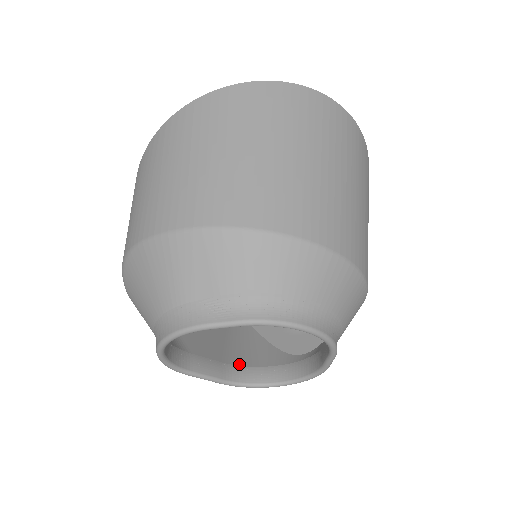
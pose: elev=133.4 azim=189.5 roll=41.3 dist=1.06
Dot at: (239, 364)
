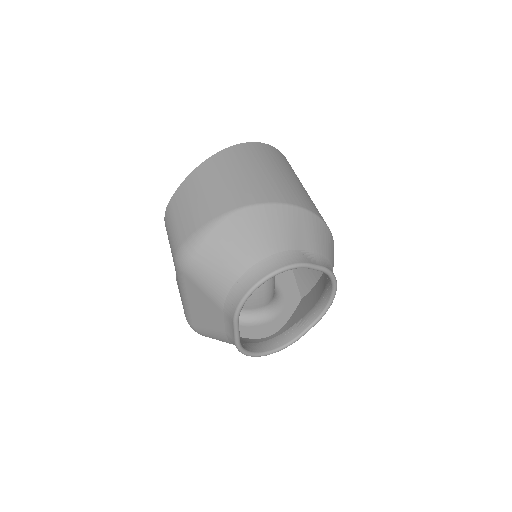
Dot at: occluded
